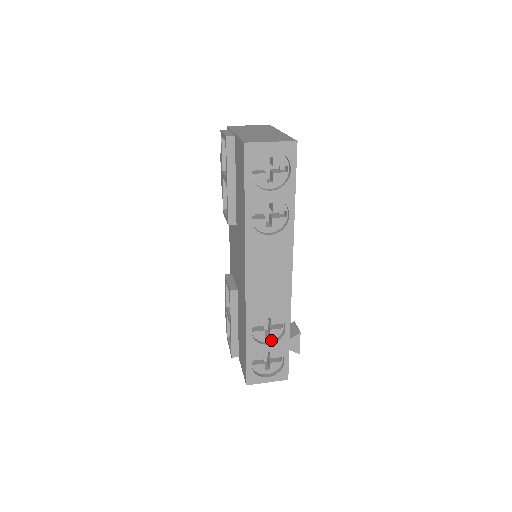
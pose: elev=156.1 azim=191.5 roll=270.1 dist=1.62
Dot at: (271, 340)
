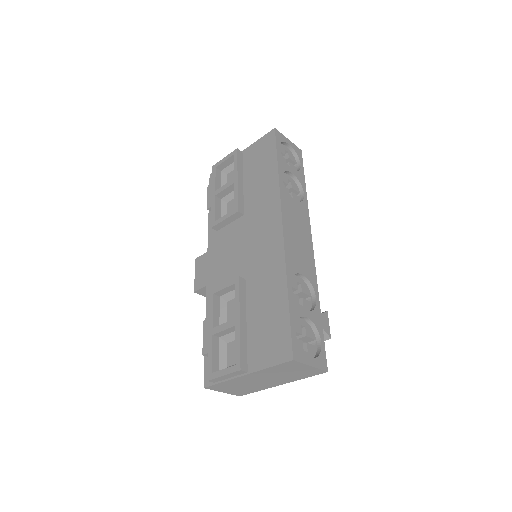
Dot at: occluded
